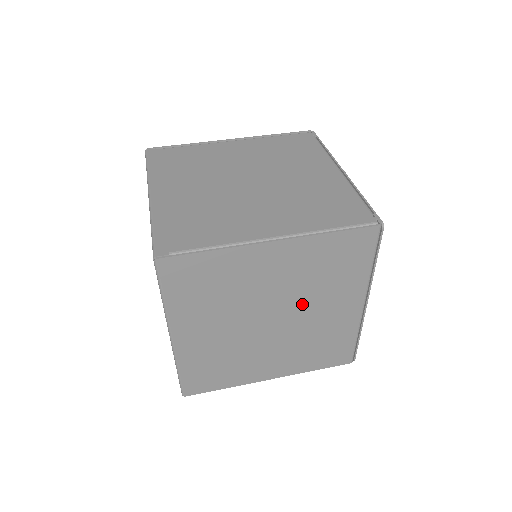
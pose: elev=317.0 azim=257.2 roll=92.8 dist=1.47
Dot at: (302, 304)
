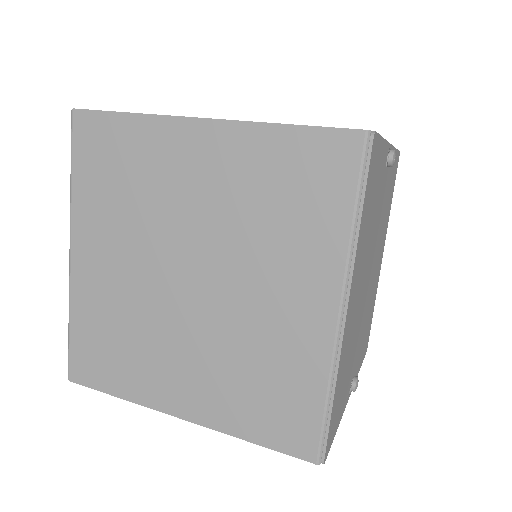
Dot at: (235, 264)
